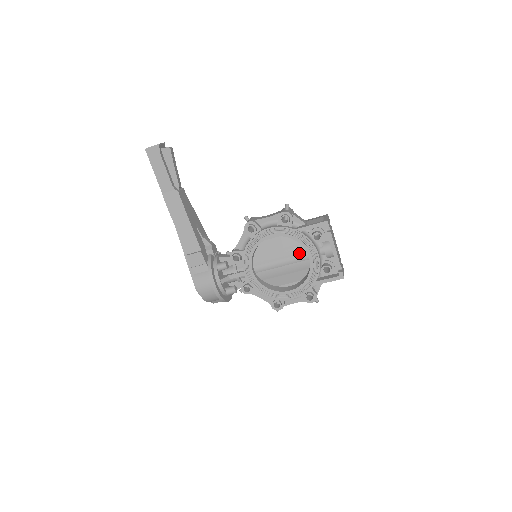
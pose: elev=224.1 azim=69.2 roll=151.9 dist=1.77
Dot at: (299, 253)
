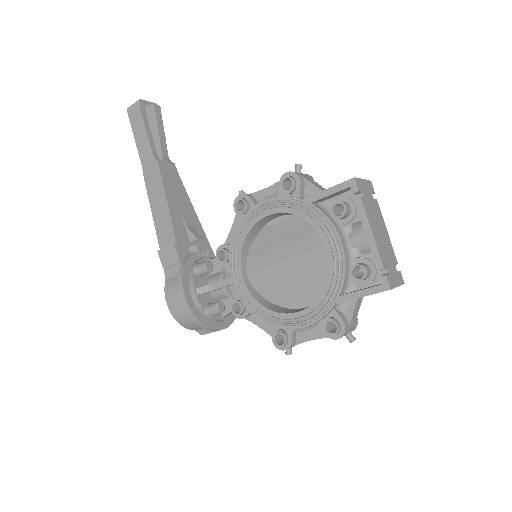
Dot at: (313, 244)
